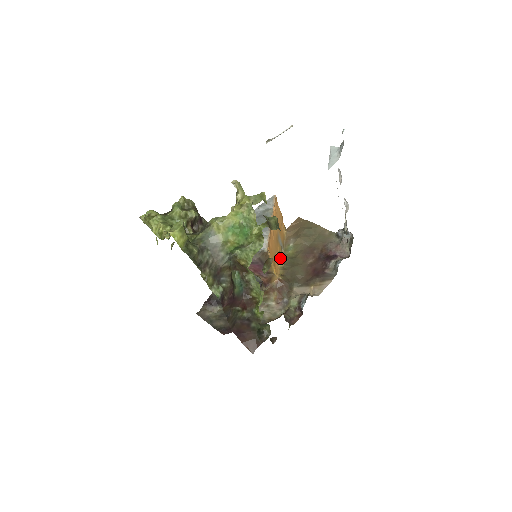
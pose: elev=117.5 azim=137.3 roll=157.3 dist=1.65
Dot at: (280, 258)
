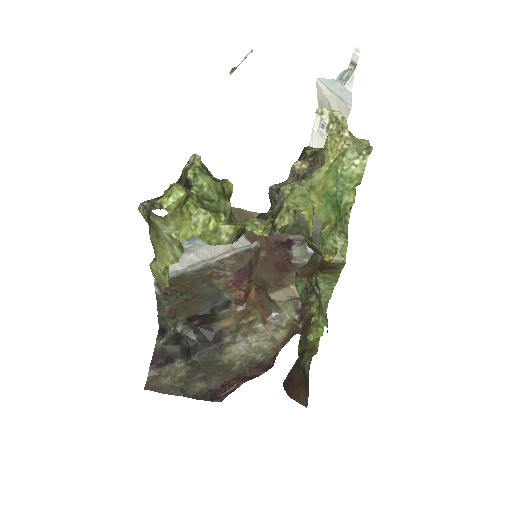
Dot at: occluded
